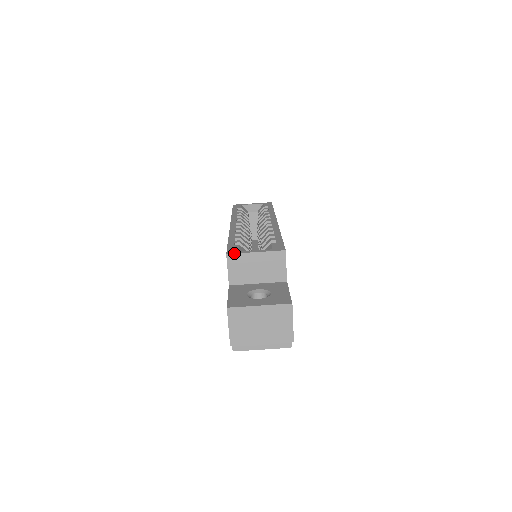
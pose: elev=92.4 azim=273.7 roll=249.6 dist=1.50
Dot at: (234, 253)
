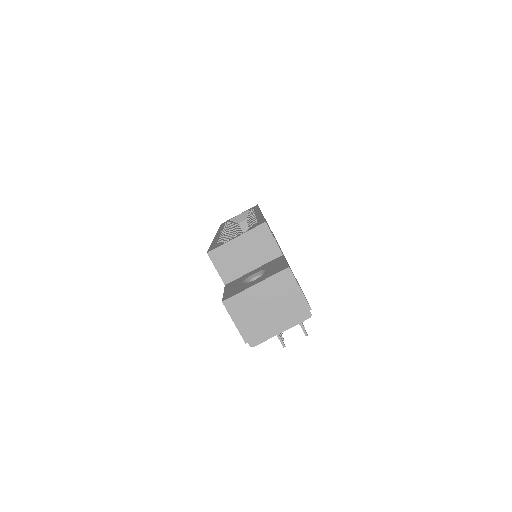
Dot at: (214, 248)
